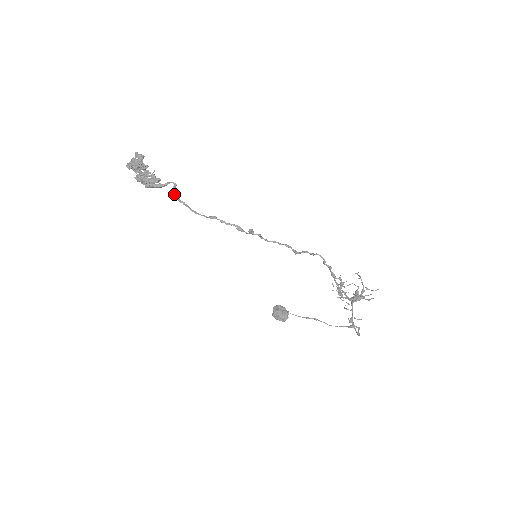
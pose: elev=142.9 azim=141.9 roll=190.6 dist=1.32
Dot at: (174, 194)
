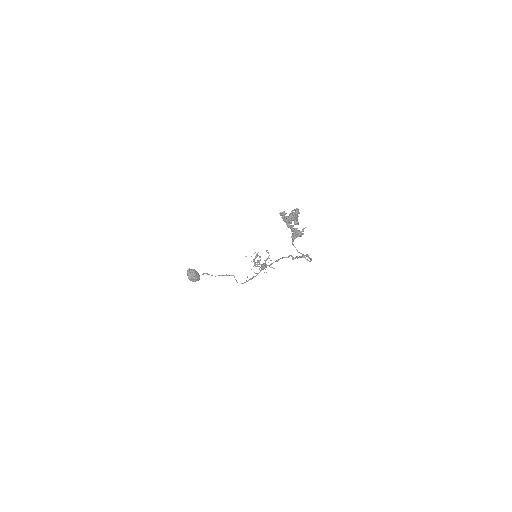
Dot at: occluded
